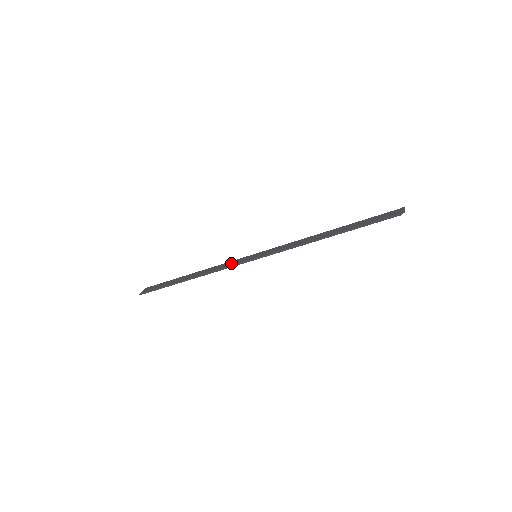
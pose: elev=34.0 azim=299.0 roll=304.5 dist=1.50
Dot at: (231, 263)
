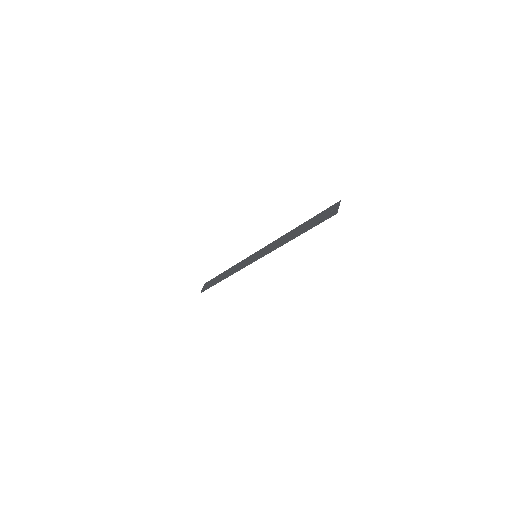
Dot at: (243, 263)
